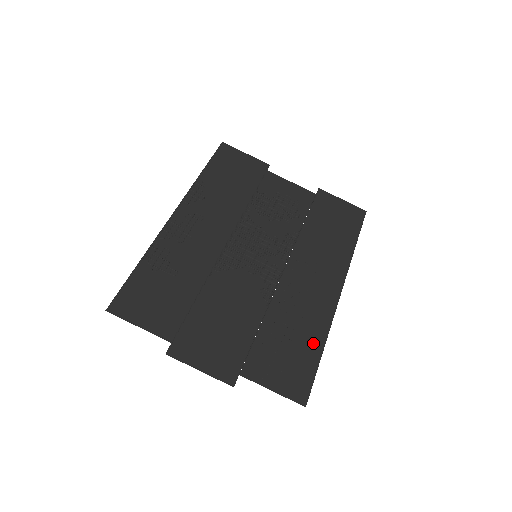
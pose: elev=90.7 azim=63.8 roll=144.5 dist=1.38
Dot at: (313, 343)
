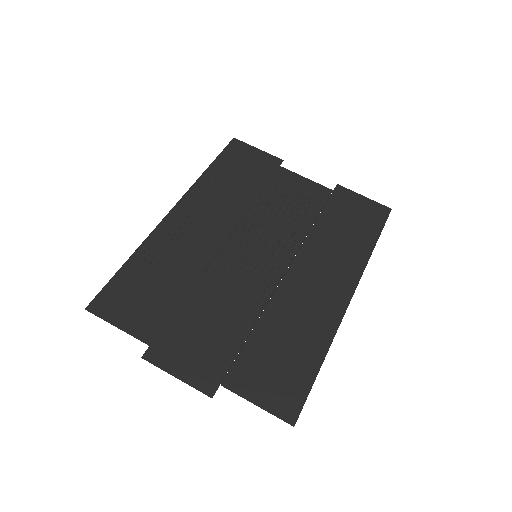
Dot at: (311, 354)
